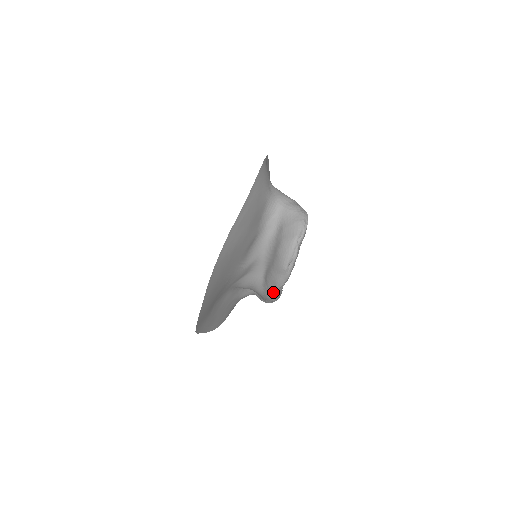
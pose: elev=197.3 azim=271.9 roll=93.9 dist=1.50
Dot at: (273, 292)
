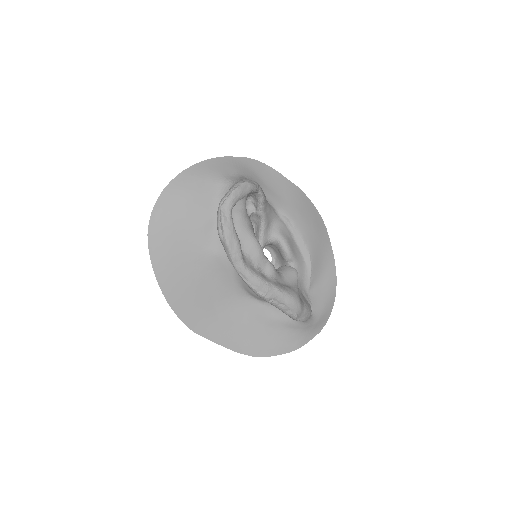
Dot at: occluded
